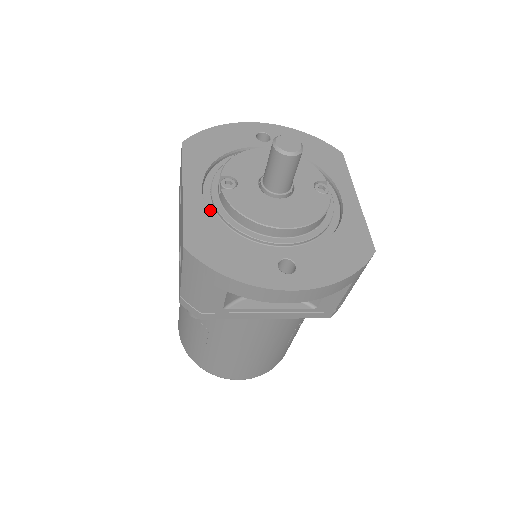
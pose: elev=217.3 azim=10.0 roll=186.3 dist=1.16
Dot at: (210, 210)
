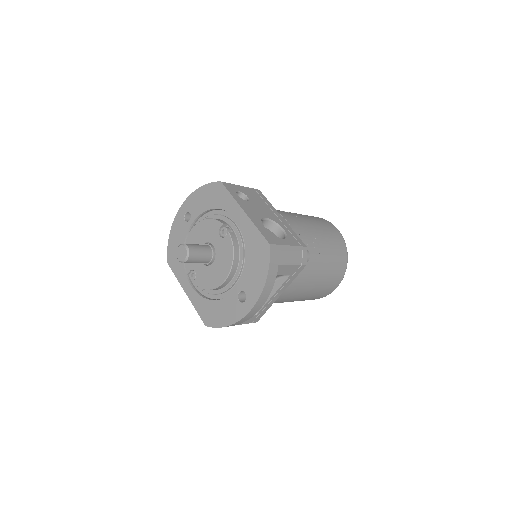
Dot at: (201, 292)
